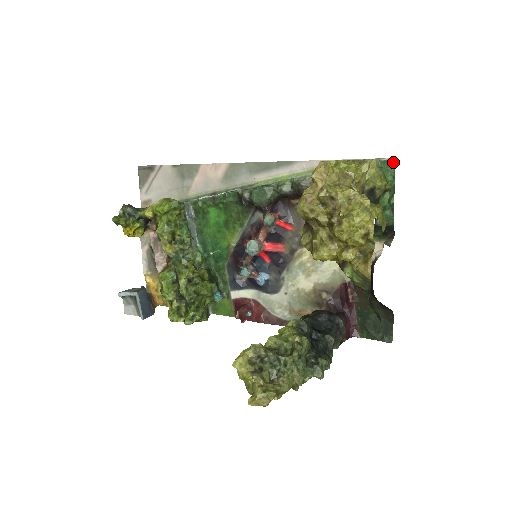
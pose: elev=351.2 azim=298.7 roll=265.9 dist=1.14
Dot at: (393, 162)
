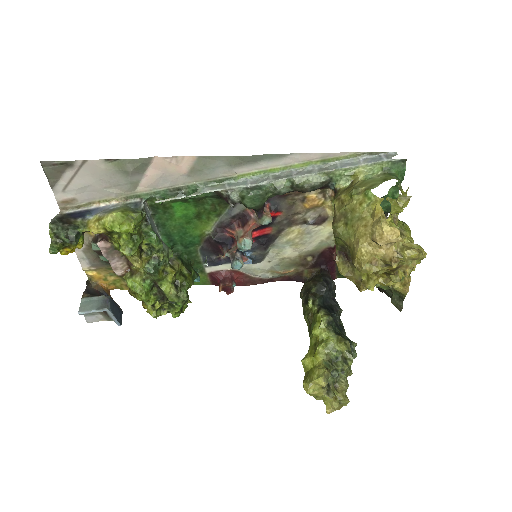
Dot at: (403, 163)
